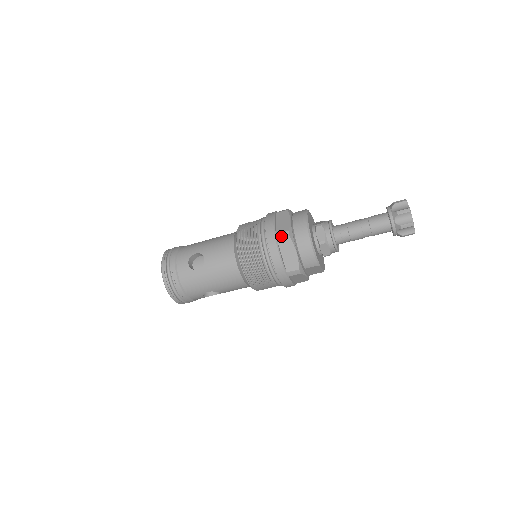
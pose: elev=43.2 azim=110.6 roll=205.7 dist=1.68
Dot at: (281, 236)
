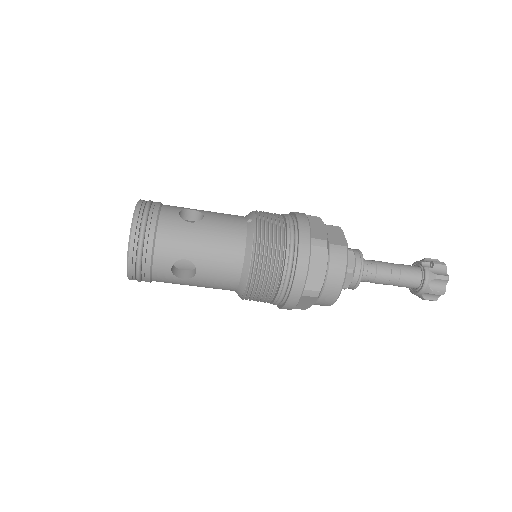
Dot at: (309, 294)
